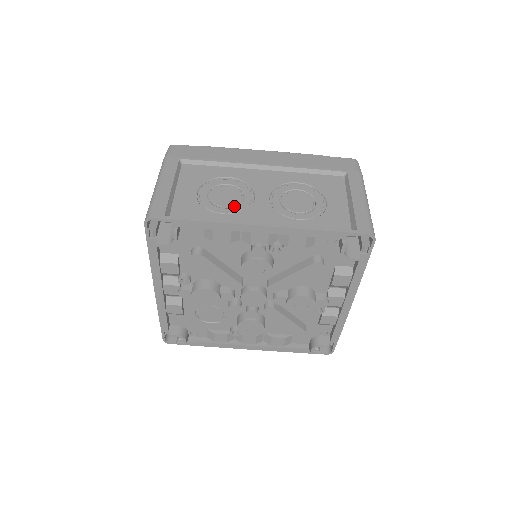
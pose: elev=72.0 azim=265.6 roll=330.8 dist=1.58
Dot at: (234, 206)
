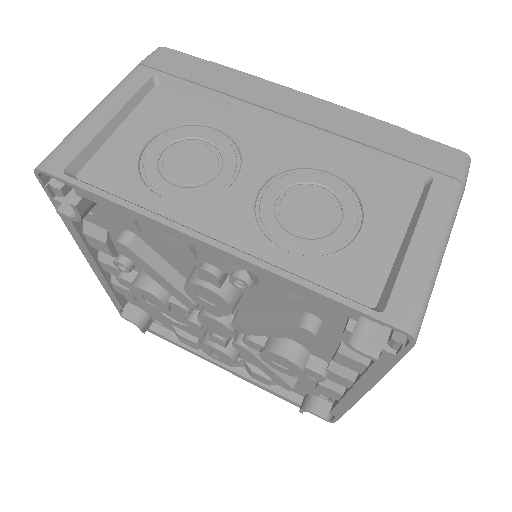
Dot at: (193, 185)
